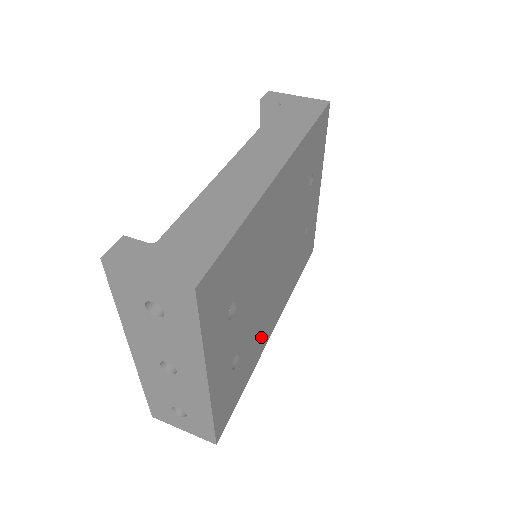
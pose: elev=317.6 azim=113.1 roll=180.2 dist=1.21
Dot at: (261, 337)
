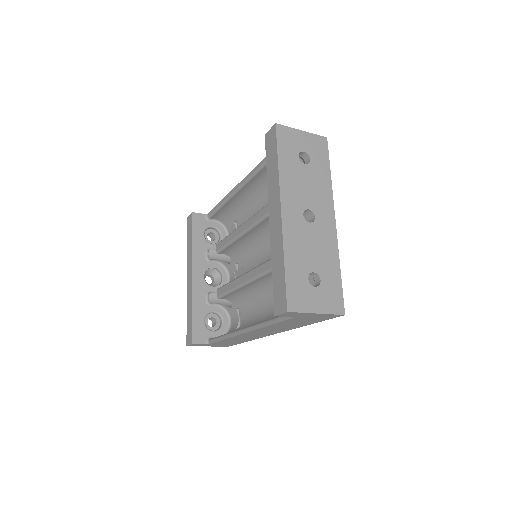
Dot at: occluded
